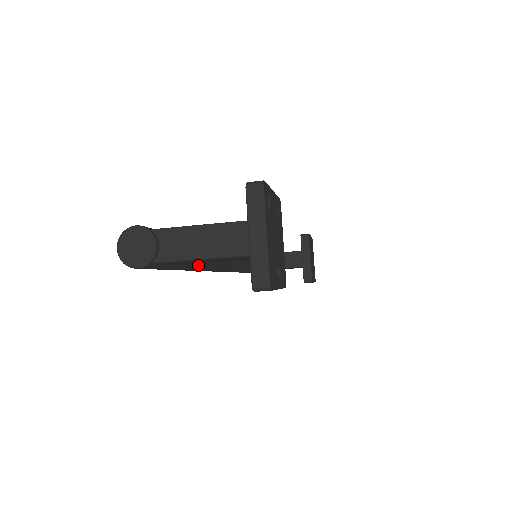
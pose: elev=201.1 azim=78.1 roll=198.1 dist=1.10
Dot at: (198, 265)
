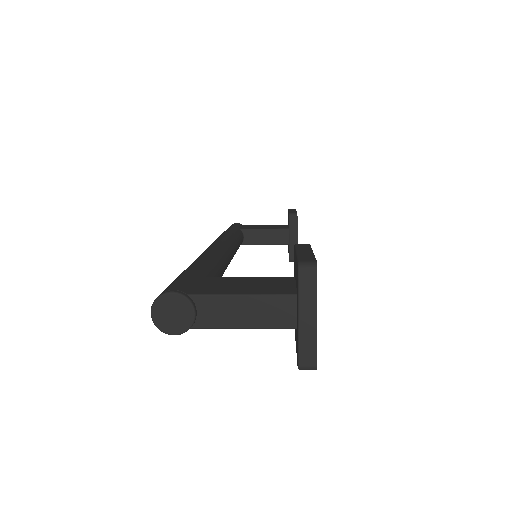
Dot at: occluded
